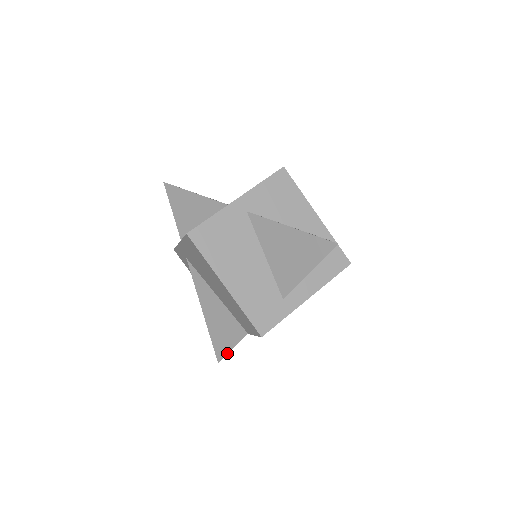
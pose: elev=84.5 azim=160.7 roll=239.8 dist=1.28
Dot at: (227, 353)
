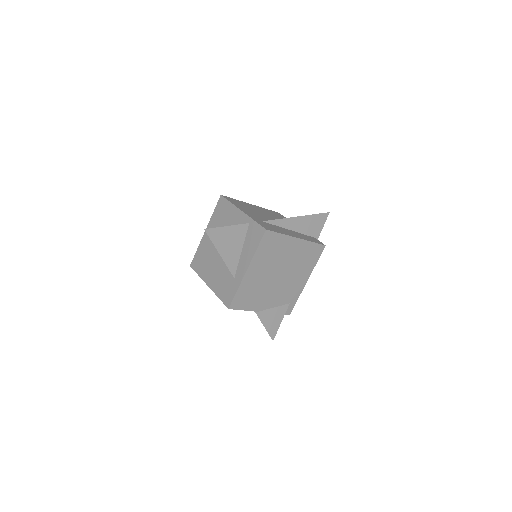
Dot at: (267, 331)
